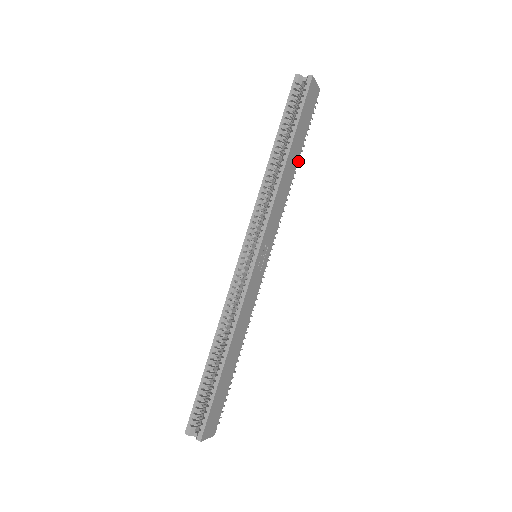
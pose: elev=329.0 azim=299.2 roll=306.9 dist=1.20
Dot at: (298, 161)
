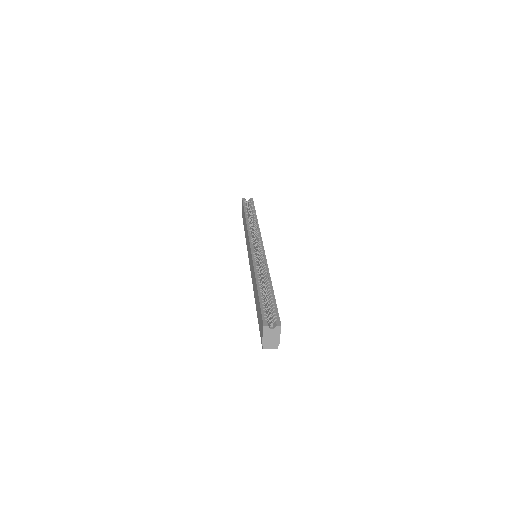
Dot at: occluded
